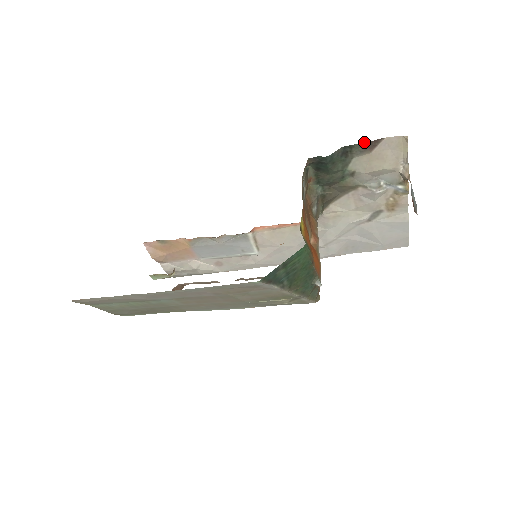
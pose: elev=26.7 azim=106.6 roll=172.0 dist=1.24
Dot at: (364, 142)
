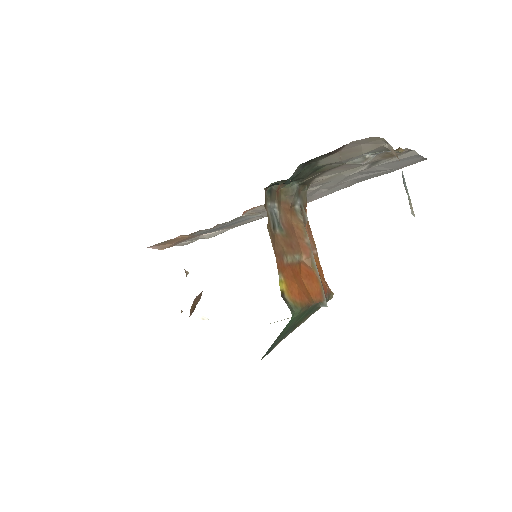
Dot at: (324, 154)
